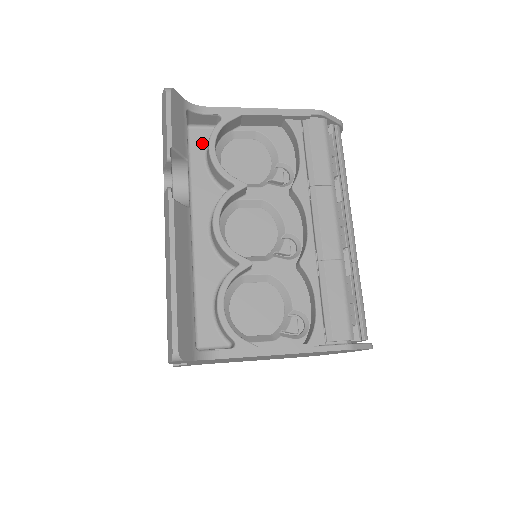
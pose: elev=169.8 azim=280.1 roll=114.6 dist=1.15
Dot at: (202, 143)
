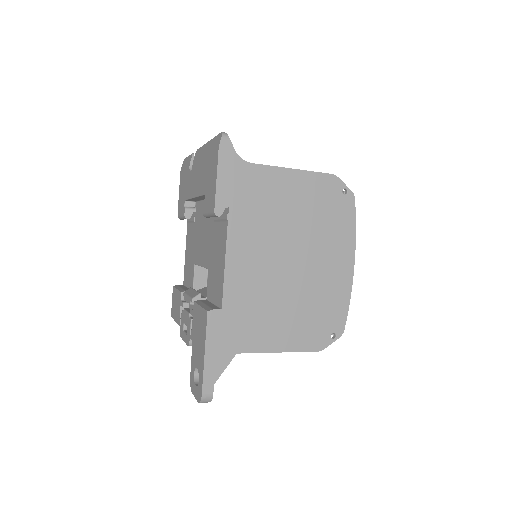
Dot at: occluded
